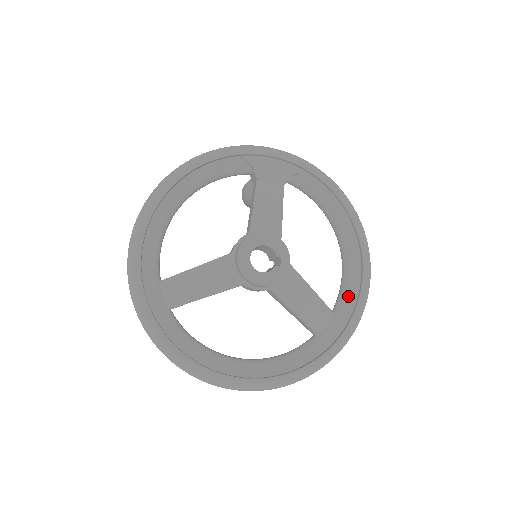
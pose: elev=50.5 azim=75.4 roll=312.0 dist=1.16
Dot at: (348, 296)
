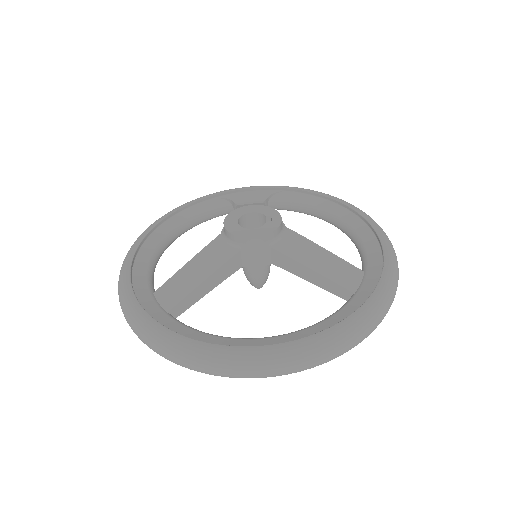
Dot at: (370, 253)
